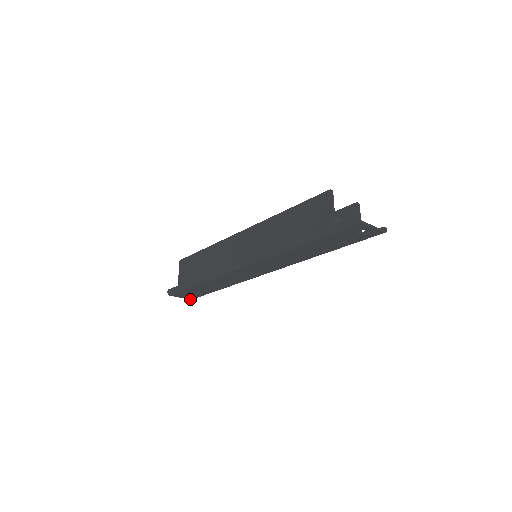
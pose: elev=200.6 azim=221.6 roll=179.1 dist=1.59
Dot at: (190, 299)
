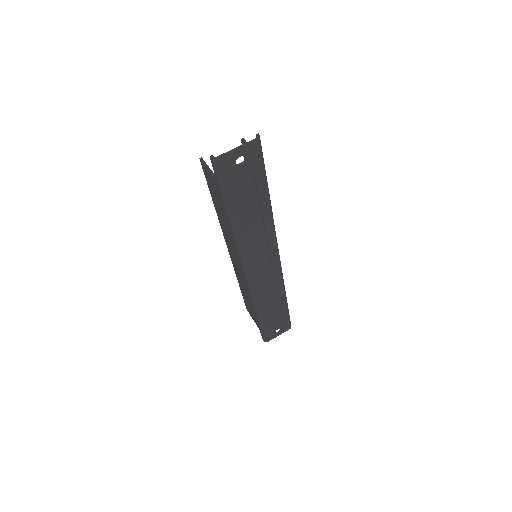
Dot at: occluded
